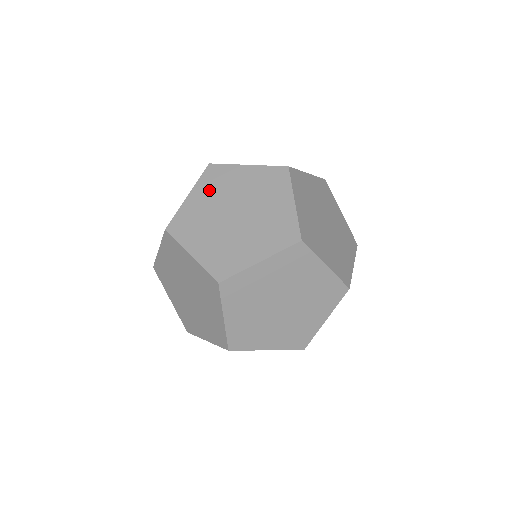
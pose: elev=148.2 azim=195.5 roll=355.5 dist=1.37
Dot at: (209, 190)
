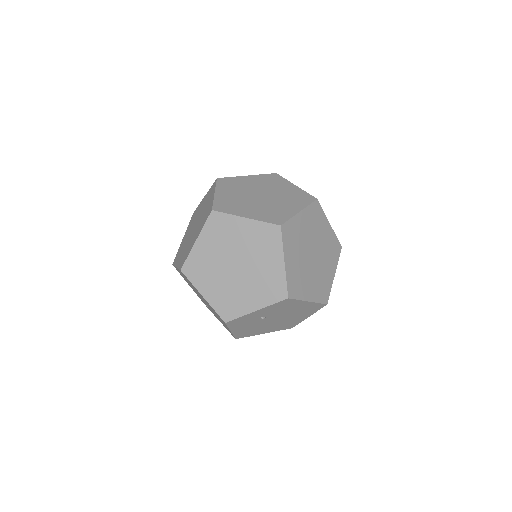
Dot at: (261, 180)
